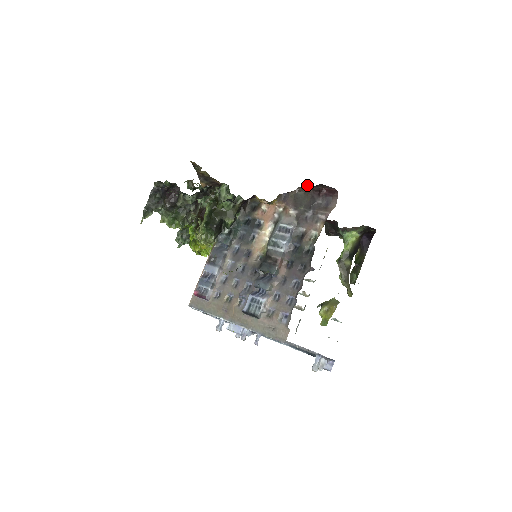
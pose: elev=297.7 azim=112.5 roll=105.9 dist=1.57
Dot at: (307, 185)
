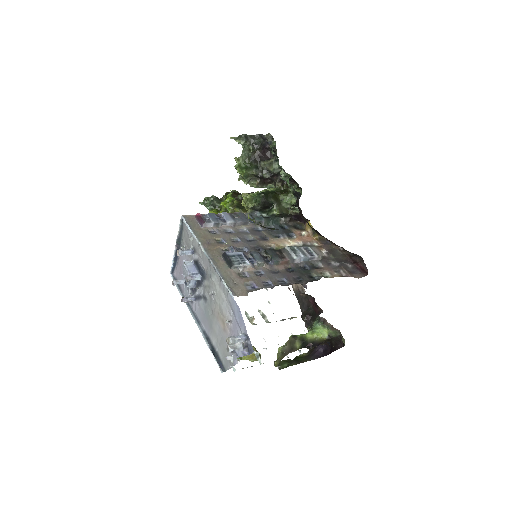
Dot at: (349, 252)
